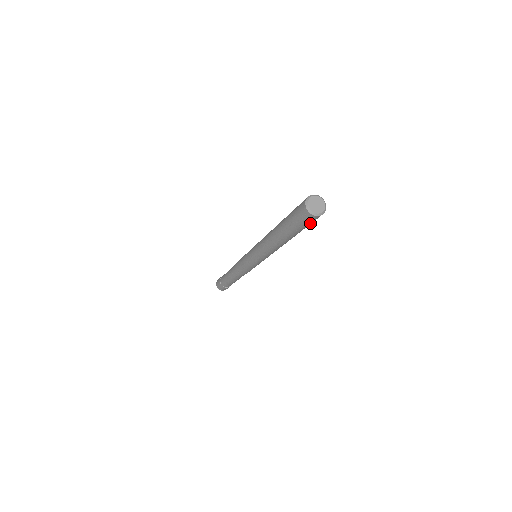
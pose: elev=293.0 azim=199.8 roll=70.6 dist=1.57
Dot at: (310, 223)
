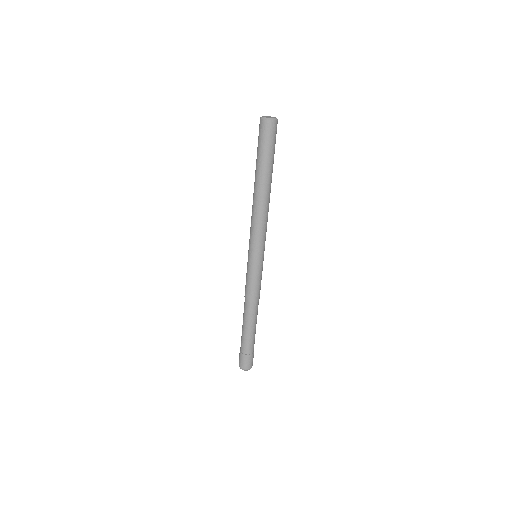
Dot at: (272, 139)
